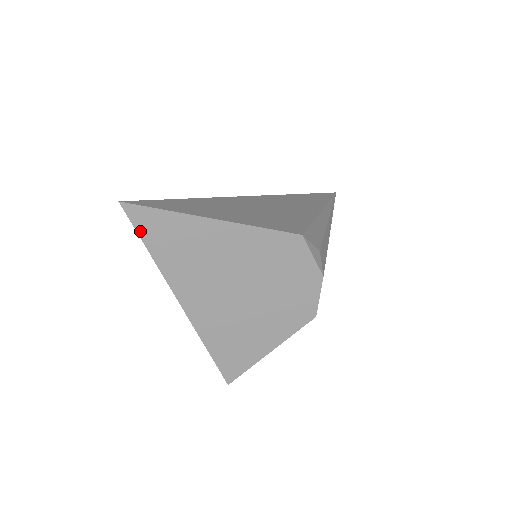
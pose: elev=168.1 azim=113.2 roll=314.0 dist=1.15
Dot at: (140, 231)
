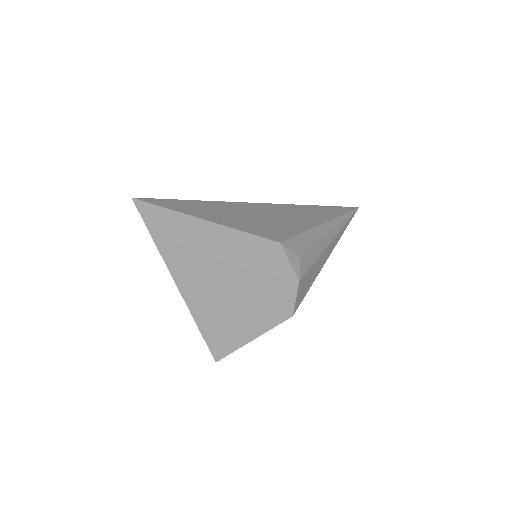
Dot at: (147, 223)
